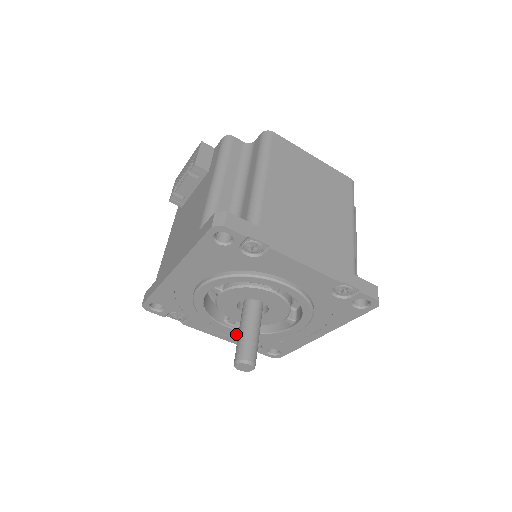
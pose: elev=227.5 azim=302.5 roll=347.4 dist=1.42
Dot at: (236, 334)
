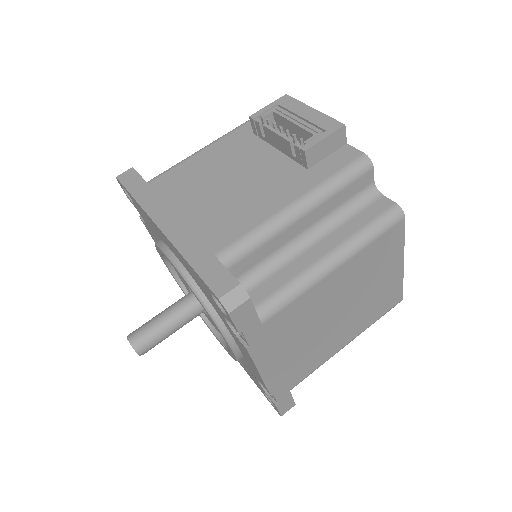
Dot at: occluded
